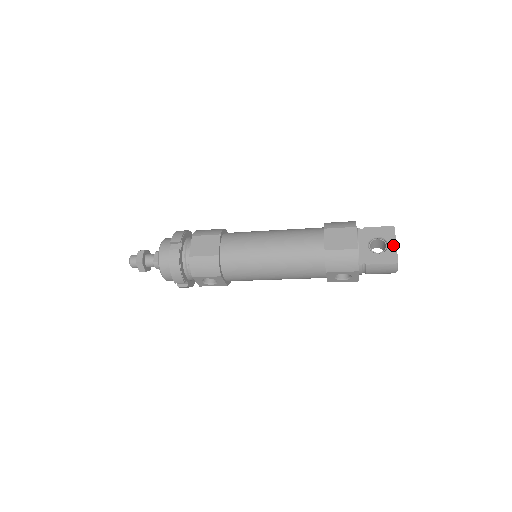
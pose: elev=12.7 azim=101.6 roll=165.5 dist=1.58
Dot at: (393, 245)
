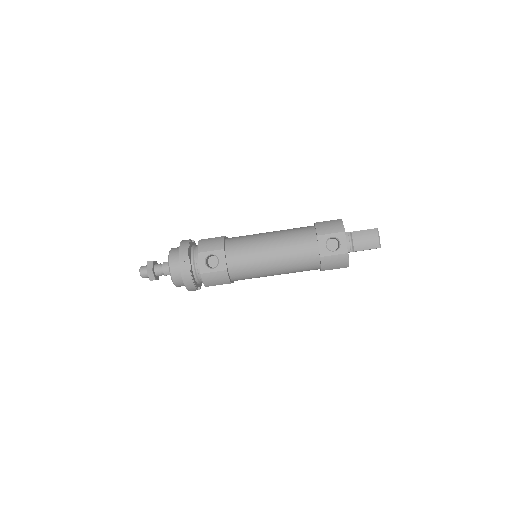
Dot at: occluded
